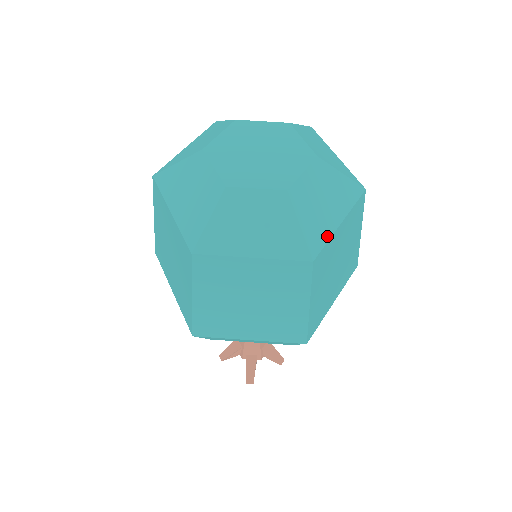
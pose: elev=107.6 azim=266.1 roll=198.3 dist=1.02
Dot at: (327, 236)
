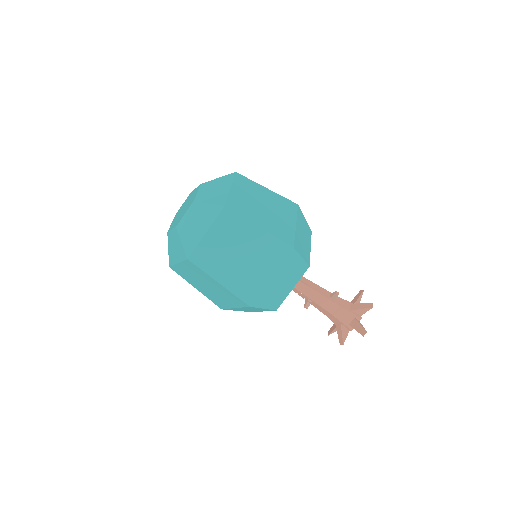
Dot at: (226, 196)
